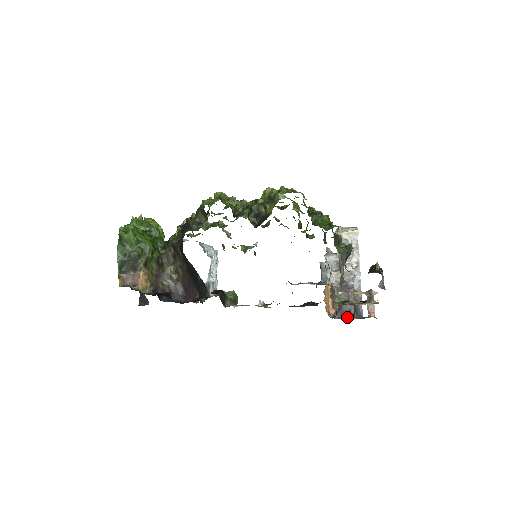
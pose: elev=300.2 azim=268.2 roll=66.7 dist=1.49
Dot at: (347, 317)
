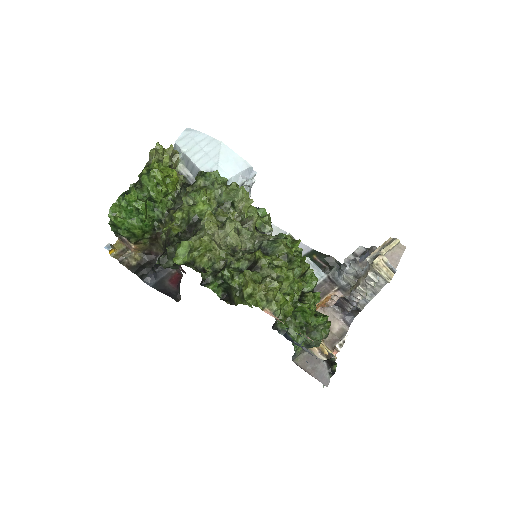
Dot at: (339, 310)
